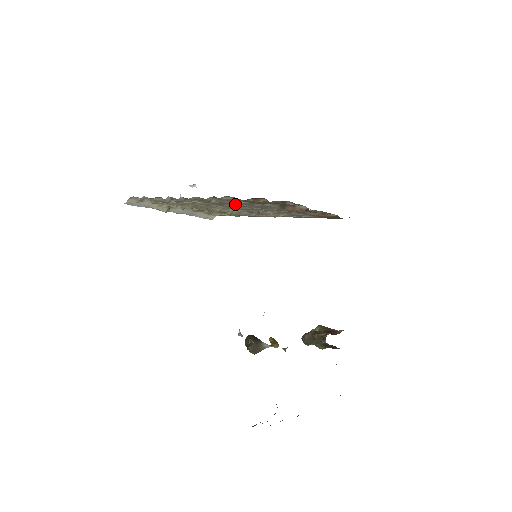
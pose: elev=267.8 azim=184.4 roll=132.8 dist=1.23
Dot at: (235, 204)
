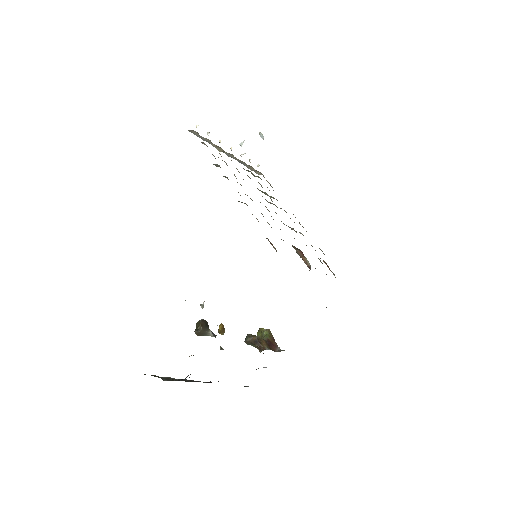
Dot at: occluded
